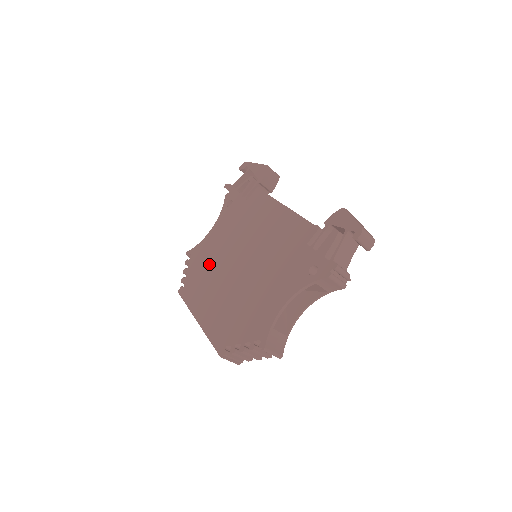
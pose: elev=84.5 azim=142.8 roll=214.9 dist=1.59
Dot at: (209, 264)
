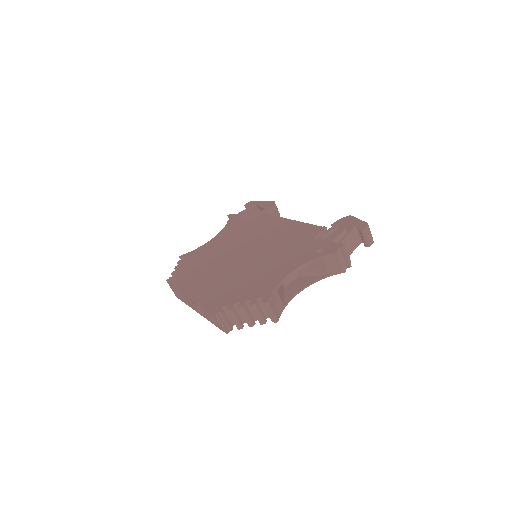
Dot at: (207, 259)
